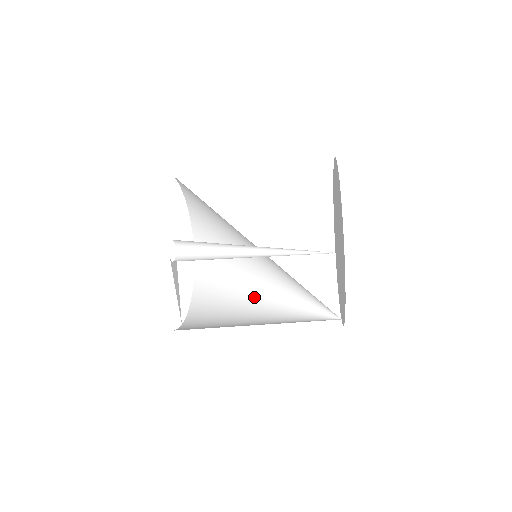
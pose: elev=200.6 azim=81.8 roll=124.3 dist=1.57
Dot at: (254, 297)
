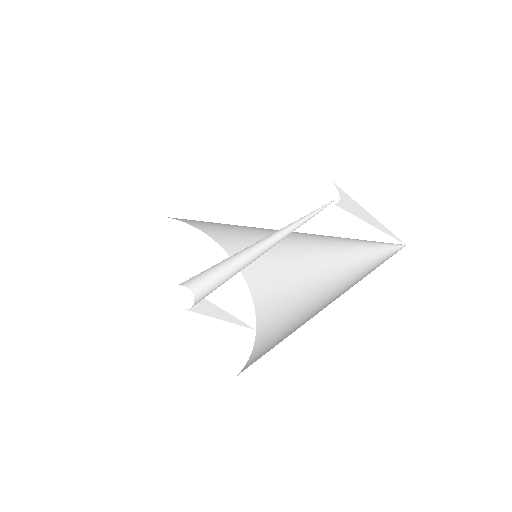
Dot at: (298, 258)
